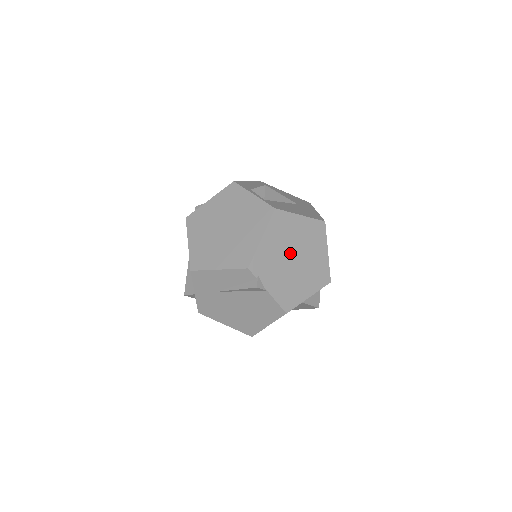
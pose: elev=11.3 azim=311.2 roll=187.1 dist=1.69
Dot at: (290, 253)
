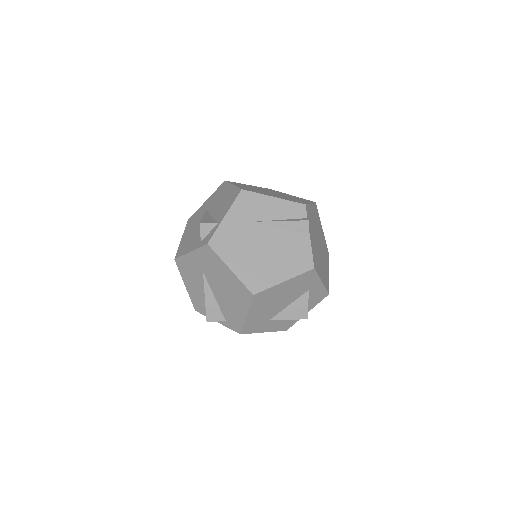
Dot at: (318, 237)
